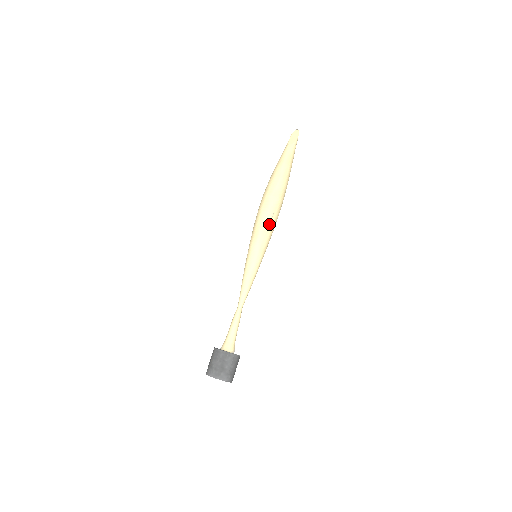
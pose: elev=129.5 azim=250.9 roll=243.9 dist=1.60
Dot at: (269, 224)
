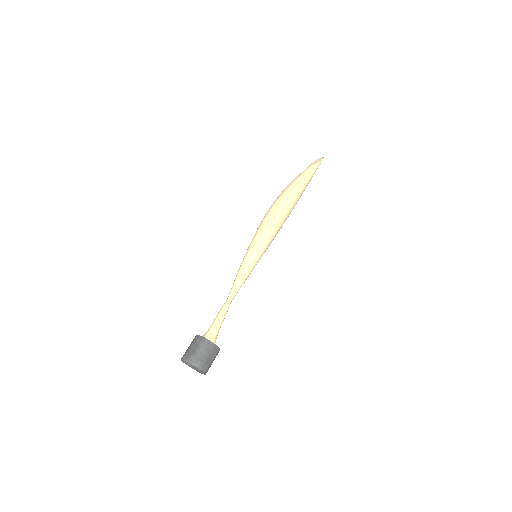
Dot at: (269, 224)
